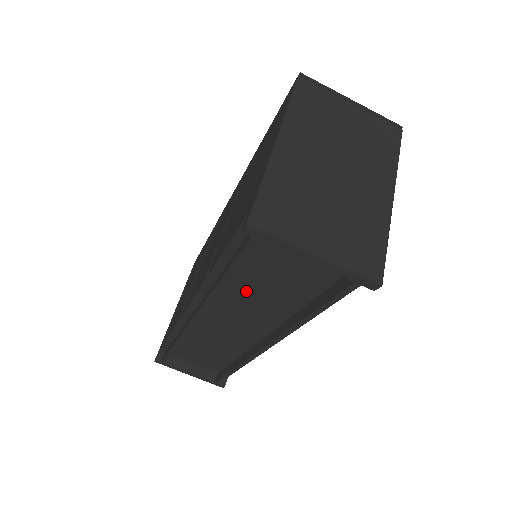
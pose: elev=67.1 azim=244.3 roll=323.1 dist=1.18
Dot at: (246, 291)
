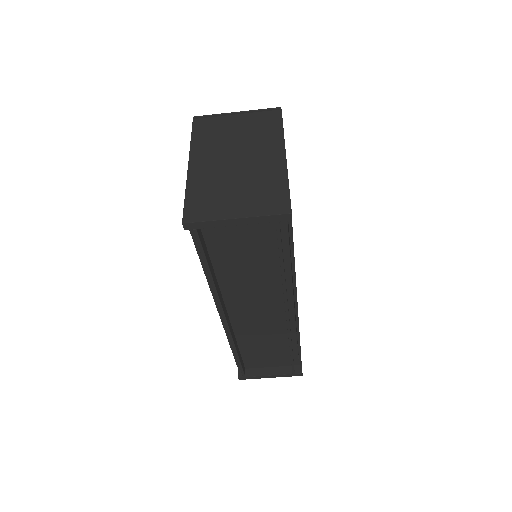
Dot at: (238, 276)
